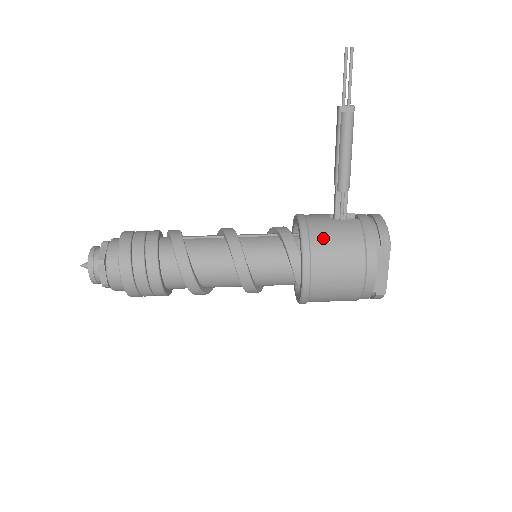
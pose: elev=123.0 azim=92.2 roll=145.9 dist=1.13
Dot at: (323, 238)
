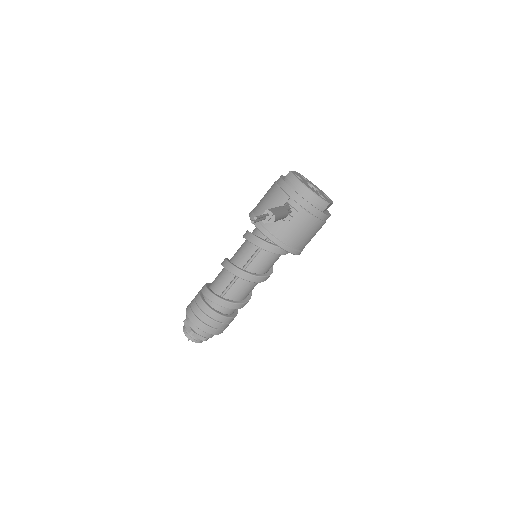
Dot at: (296, 239)
